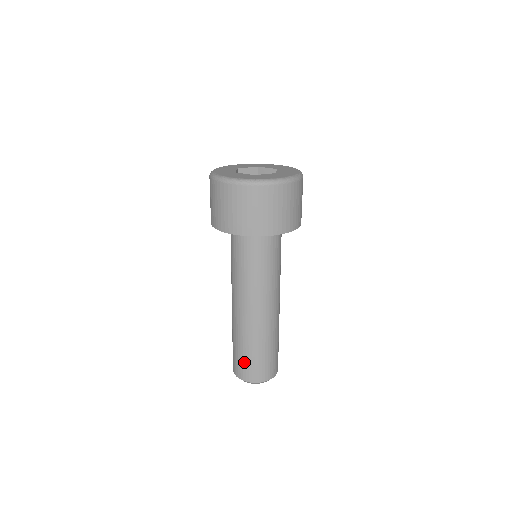
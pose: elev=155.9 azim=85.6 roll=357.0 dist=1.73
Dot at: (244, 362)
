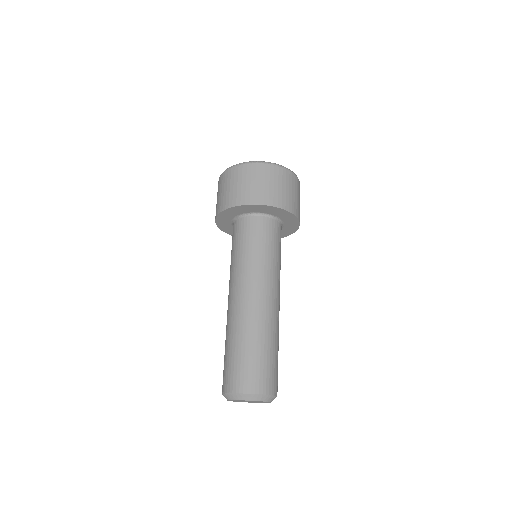
Dot at: (232, 365)
